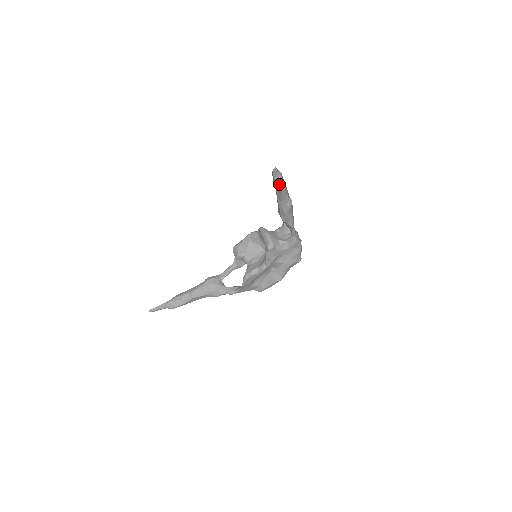
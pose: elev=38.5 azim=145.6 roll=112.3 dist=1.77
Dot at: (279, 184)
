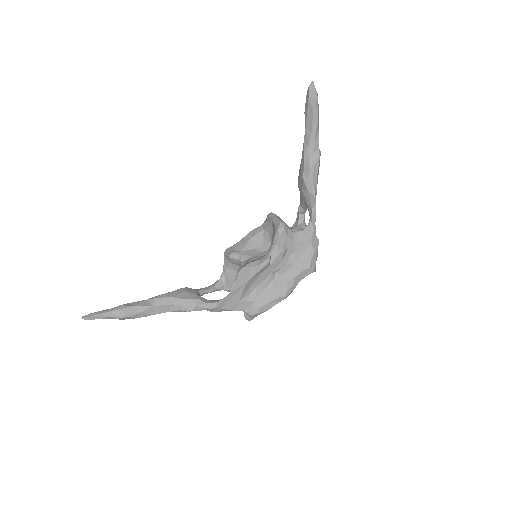
Dot at: (313, 107)
